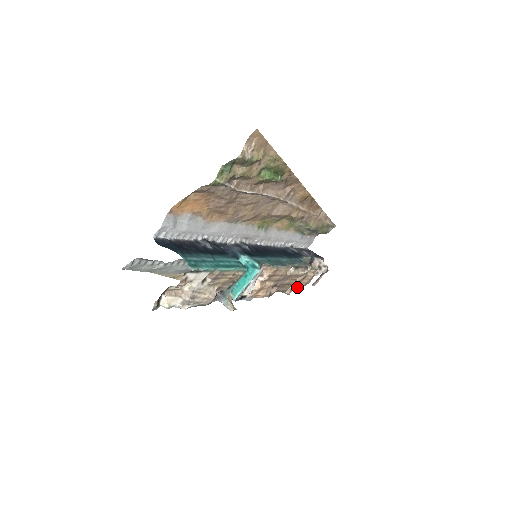
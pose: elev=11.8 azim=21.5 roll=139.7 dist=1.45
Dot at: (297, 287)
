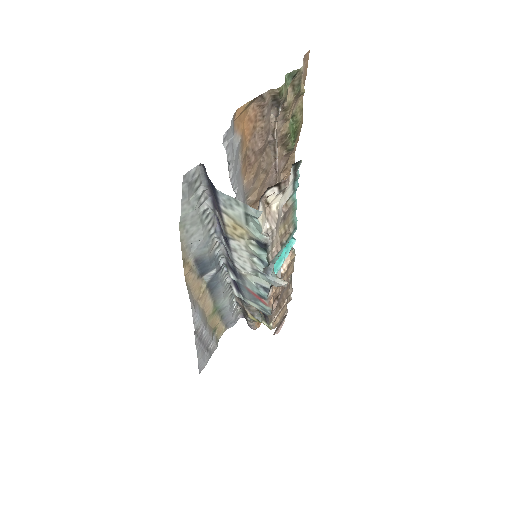
Dot at: occluded
